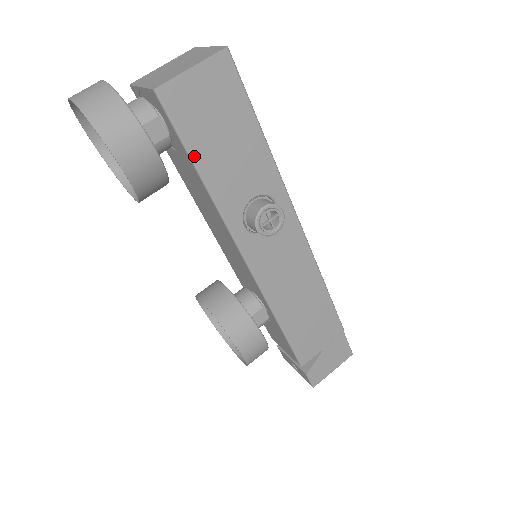
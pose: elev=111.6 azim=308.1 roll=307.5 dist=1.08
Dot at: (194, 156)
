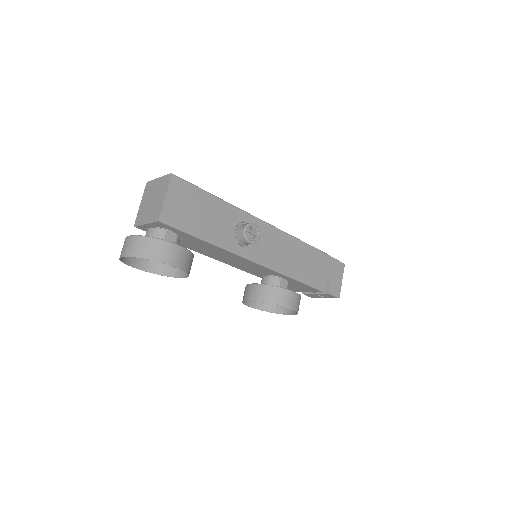
Dot at: (196, 234)
